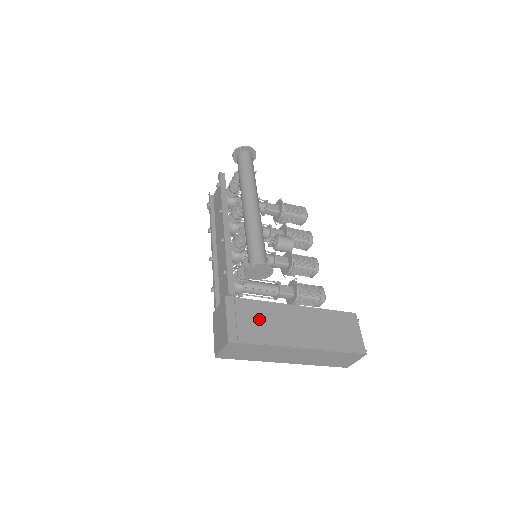
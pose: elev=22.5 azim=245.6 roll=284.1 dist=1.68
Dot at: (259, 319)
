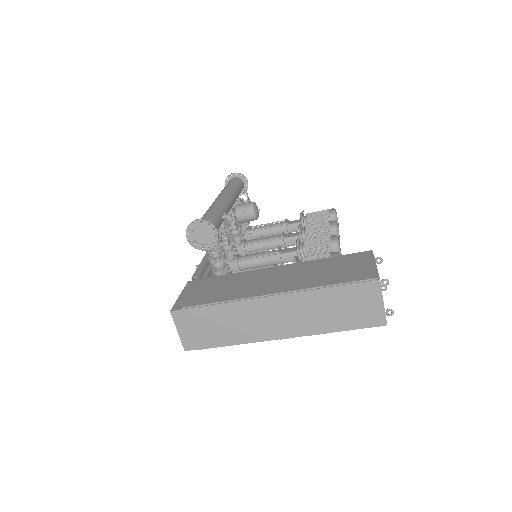
Dot at: (219, 287)
